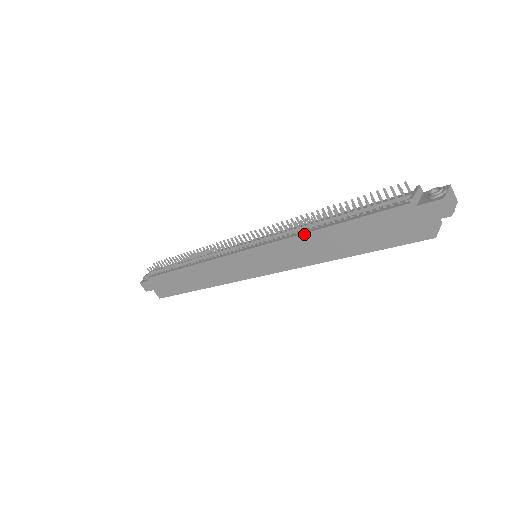
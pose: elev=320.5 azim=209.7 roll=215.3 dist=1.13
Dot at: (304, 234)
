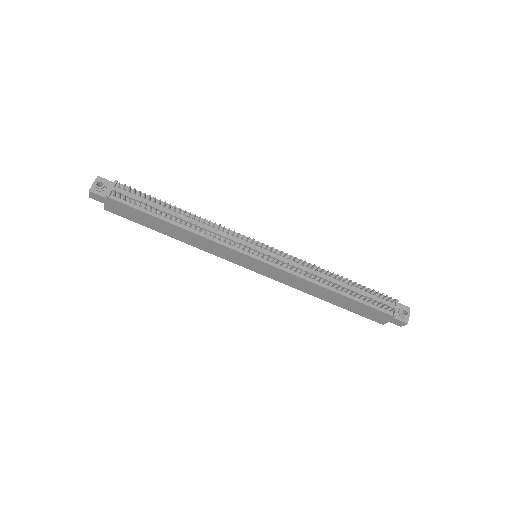
Dot at: (317, 285)
